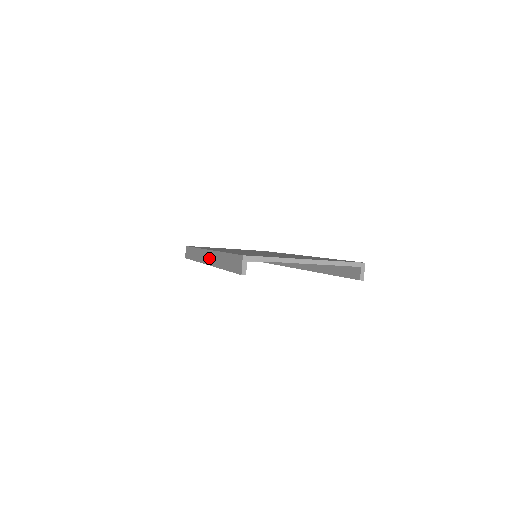
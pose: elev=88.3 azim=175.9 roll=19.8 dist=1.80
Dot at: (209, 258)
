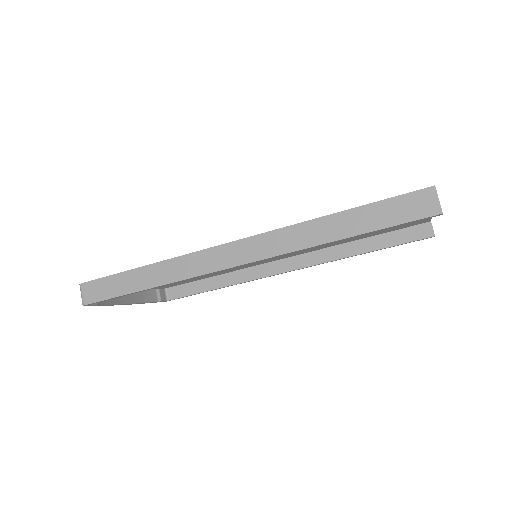
Dot at: (252, 250)
